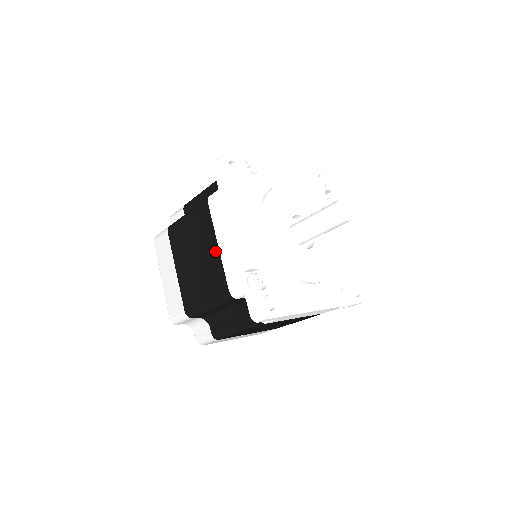
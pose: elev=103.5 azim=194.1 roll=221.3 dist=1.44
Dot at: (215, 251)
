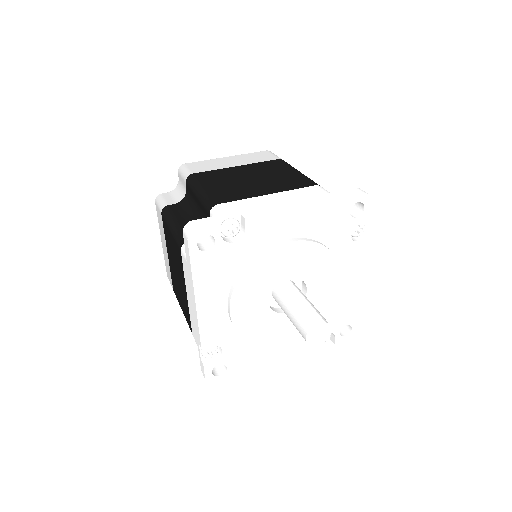
Dot at: (185, 294)
